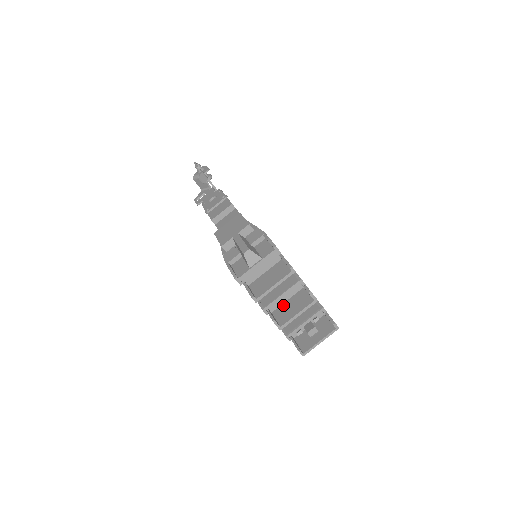
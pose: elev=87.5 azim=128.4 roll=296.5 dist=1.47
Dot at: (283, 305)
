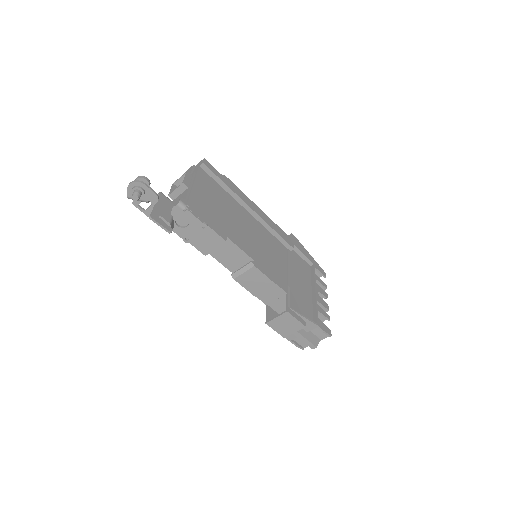
Dot at: occluded
